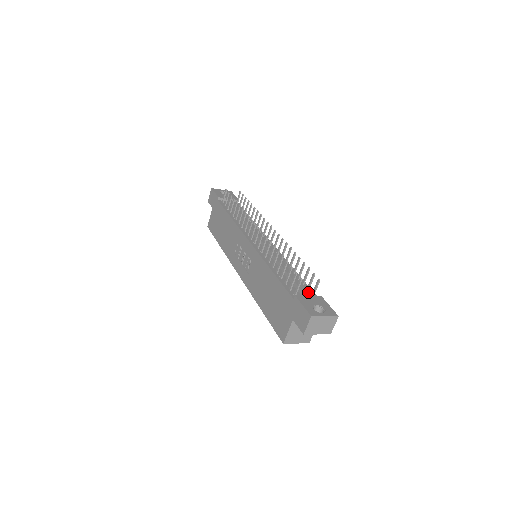
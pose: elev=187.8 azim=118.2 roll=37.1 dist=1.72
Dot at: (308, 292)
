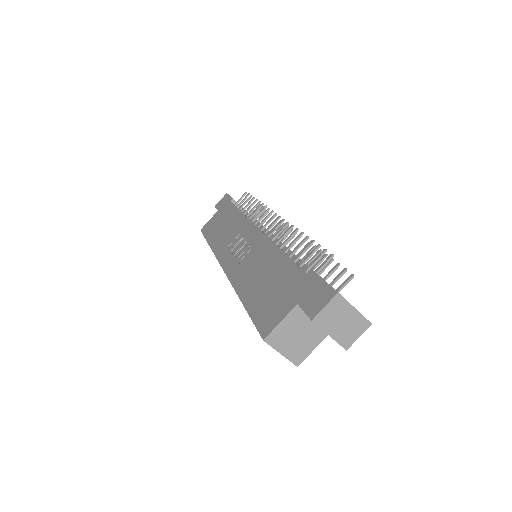
Dot at: occluded
